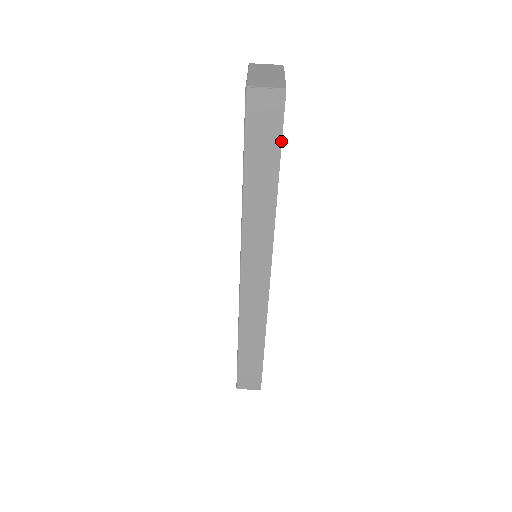
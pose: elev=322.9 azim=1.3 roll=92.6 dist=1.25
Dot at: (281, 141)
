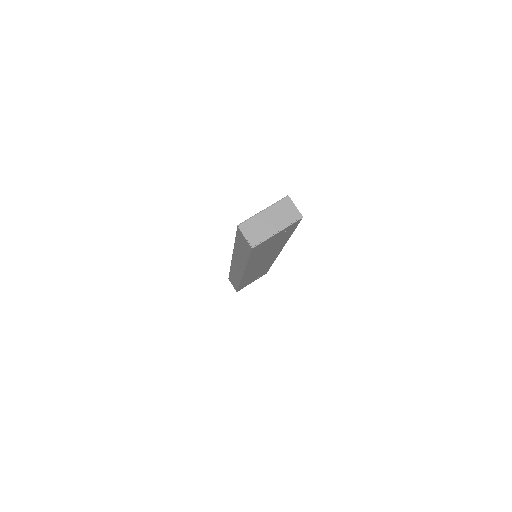
Dot at: (250, 256)
